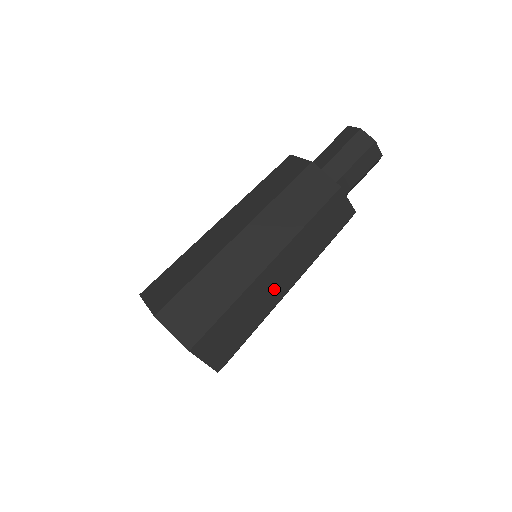
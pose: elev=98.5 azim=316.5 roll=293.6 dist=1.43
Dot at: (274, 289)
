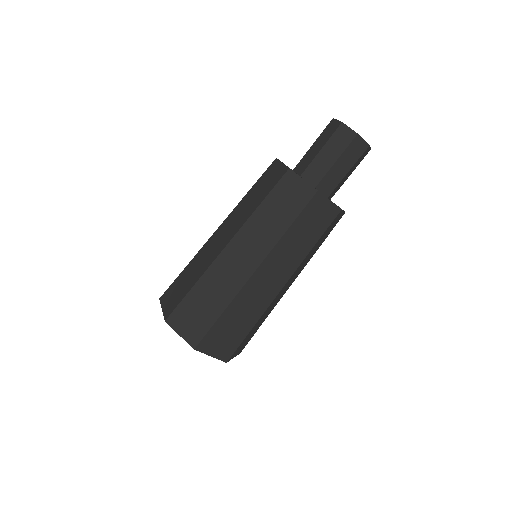
Dot at: (265, 290)
